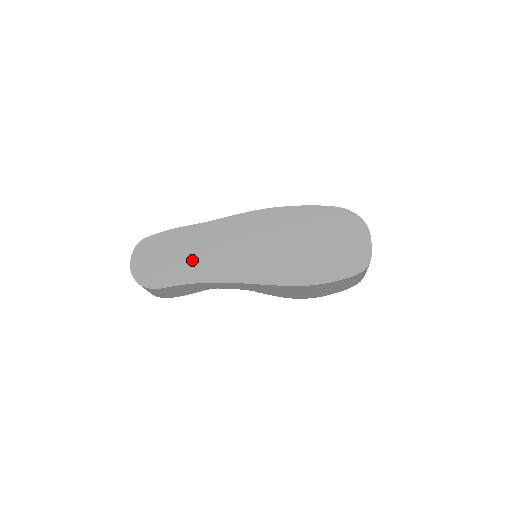
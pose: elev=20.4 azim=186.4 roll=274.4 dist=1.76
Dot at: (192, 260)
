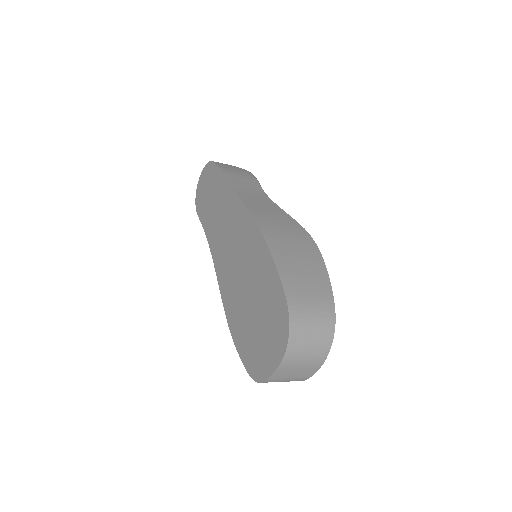
Dot at: (214, 214)
